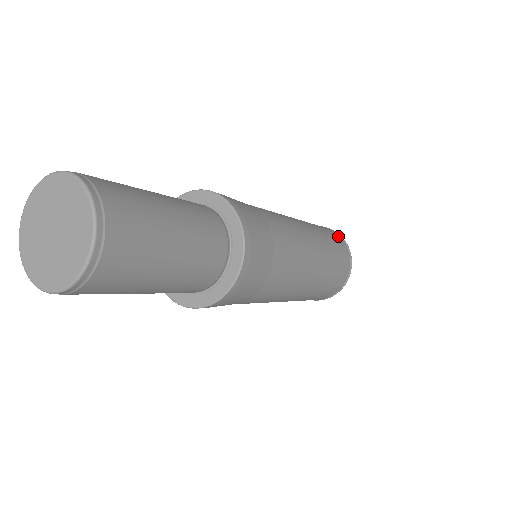
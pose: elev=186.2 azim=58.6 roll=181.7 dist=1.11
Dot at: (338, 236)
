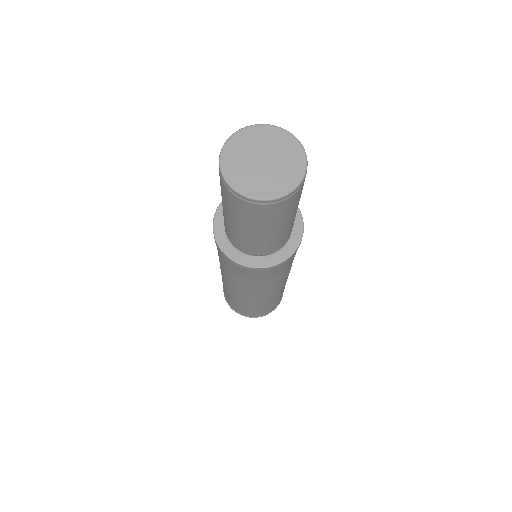
Dot at: occluded
